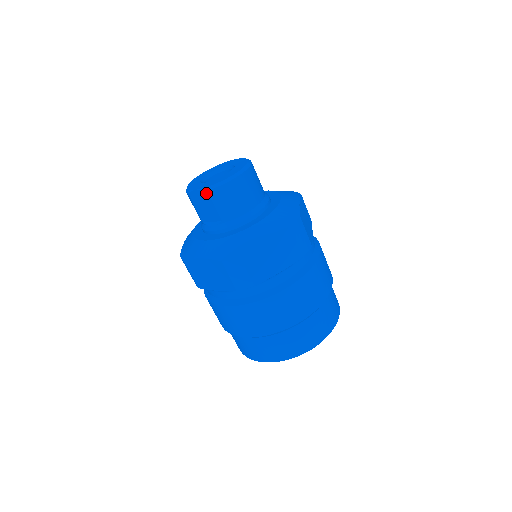
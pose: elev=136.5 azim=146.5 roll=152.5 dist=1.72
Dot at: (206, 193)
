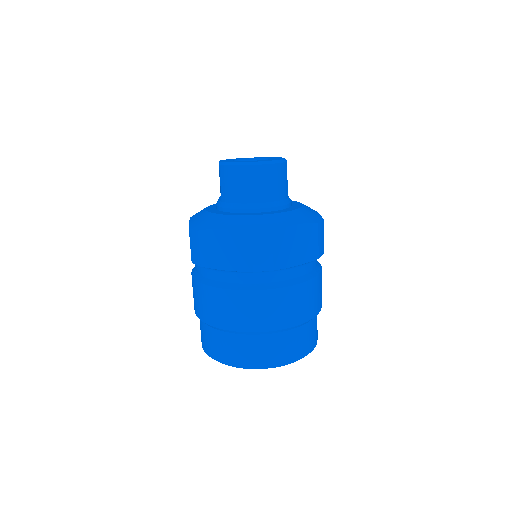
Dot at: (219, 167)
